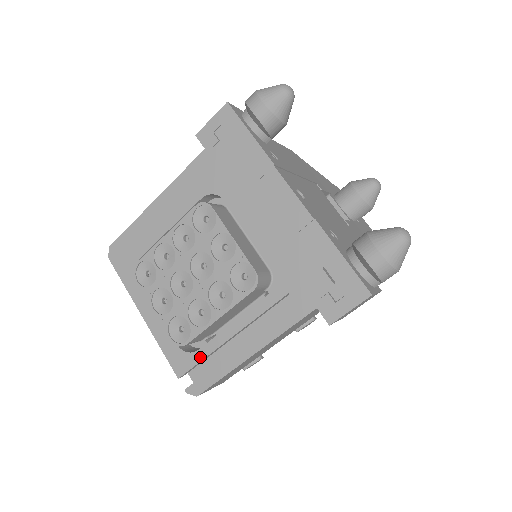
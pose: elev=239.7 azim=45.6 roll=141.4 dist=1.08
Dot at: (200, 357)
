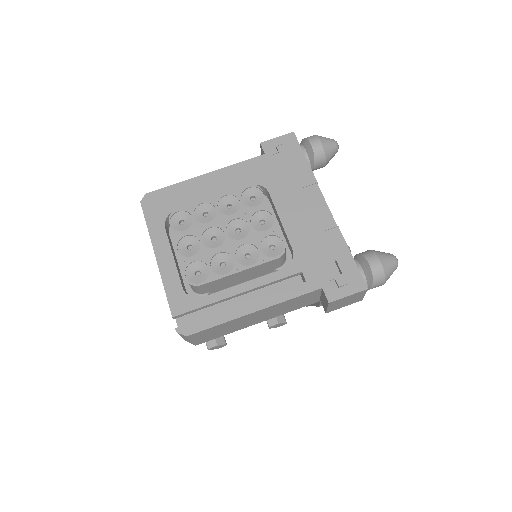
Dot at: (203, 303)
